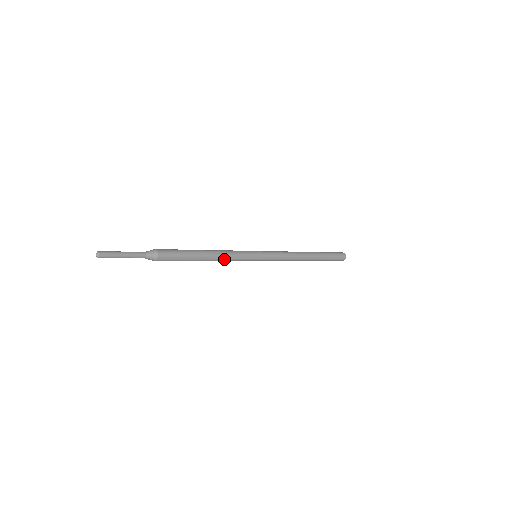
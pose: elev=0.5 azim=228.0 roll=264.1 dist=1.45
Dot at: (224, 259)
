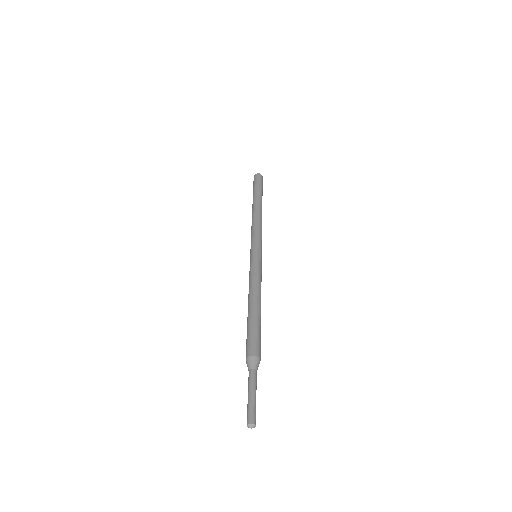
Dot at: occluded
